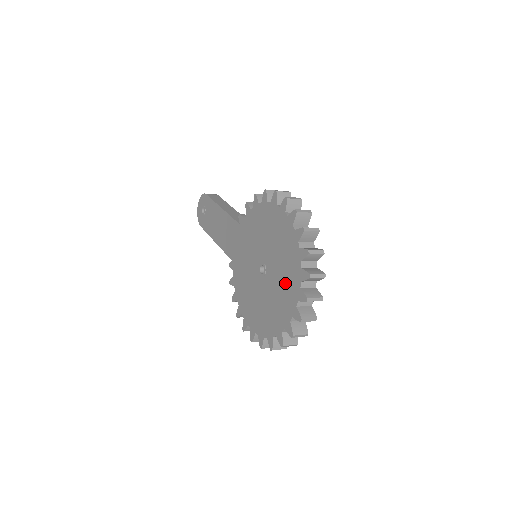
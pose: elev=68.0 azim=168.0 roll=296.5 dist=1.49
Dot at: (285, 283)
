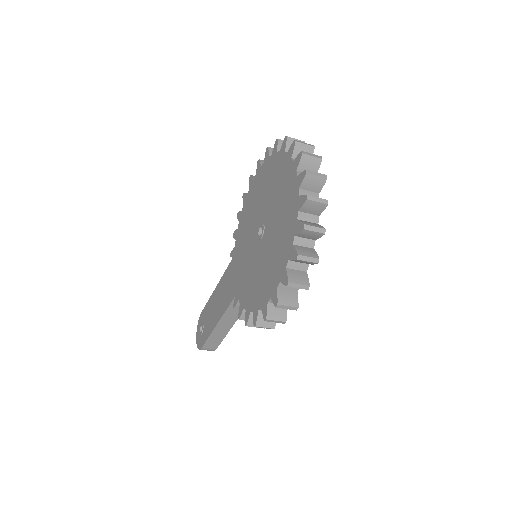
Dot at: (281, 190)
